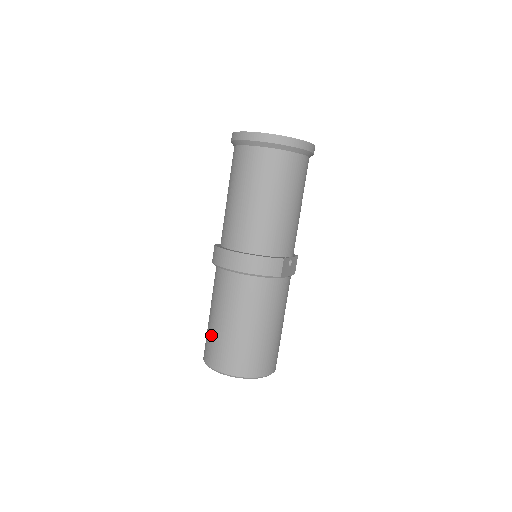
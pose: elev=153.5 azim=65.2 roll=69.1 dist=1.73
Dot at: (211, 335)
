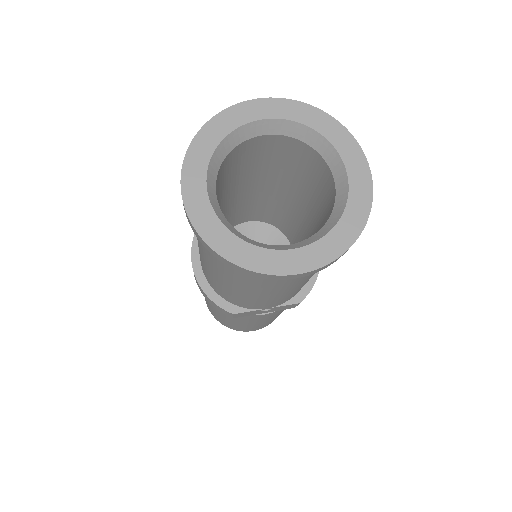
Dot at: occluded
